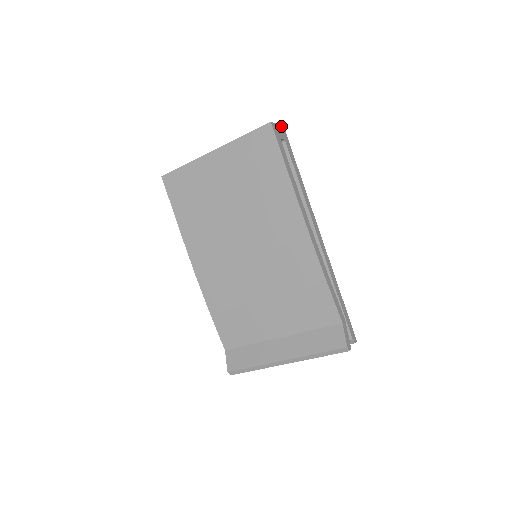
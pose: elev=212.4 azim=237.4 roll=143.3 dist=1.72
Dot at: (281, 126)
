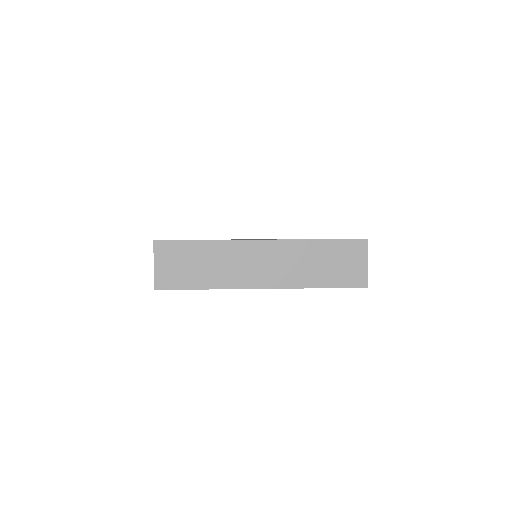
Dot at: (367, 250)
